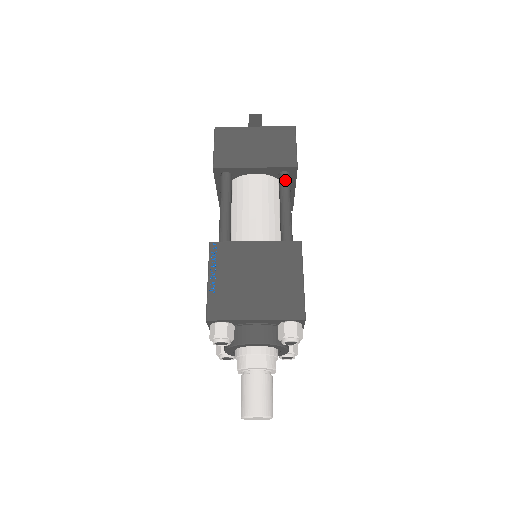
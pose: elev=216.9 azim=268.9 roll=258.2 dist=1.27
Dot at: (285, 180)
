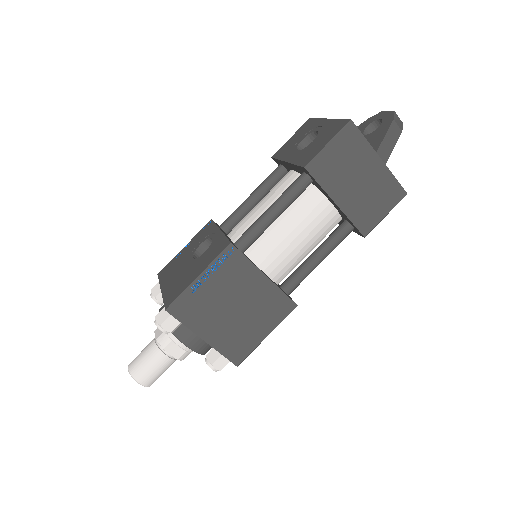
Dot at: (344, 235)
